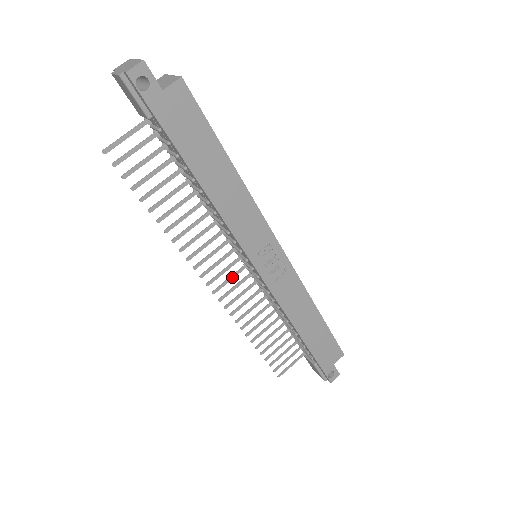
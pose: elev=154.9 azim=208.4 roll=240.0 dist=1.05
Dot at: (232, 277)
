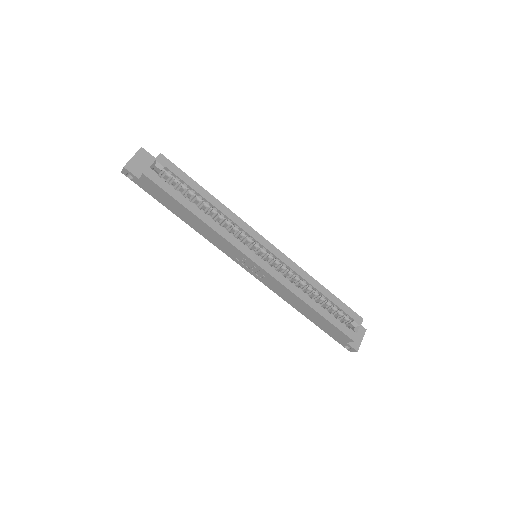
Dot at: occluded
